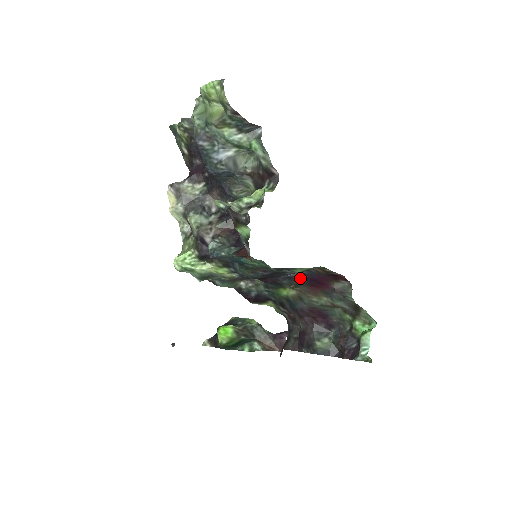
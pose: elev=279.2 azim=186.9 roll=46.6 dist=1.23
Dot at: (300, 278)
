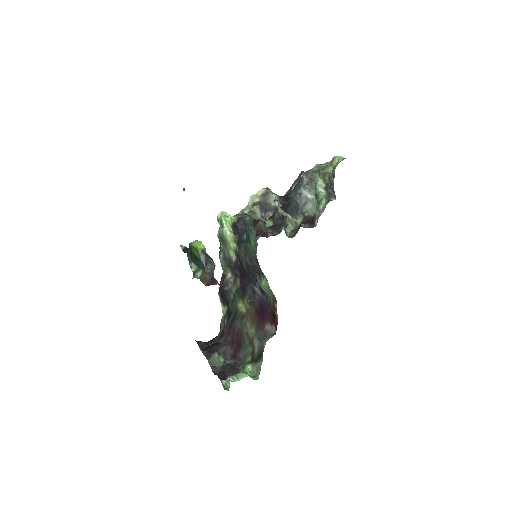
Dot at: (258, 299)
